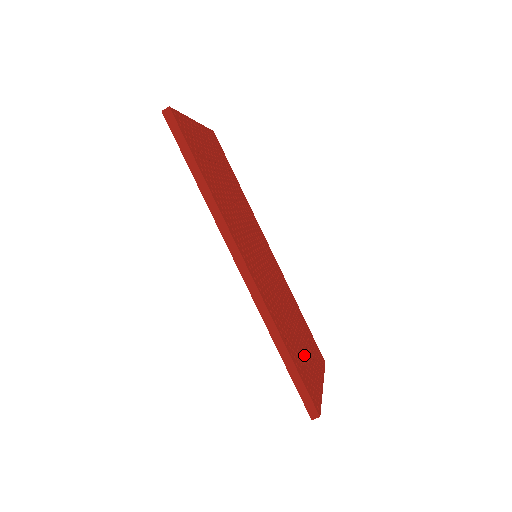
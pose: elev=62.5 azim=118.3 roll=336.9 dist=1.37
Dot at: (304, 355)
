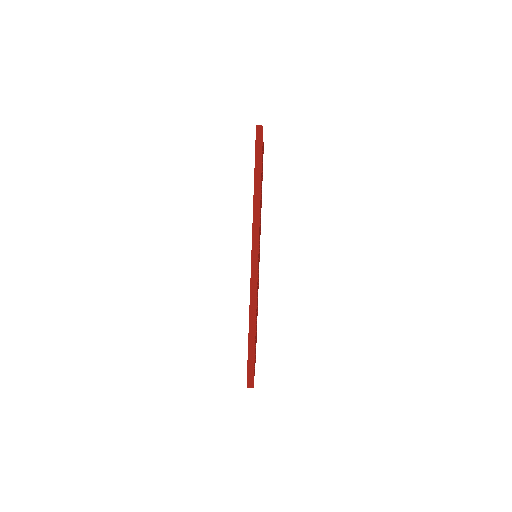
Dot at: occluded
